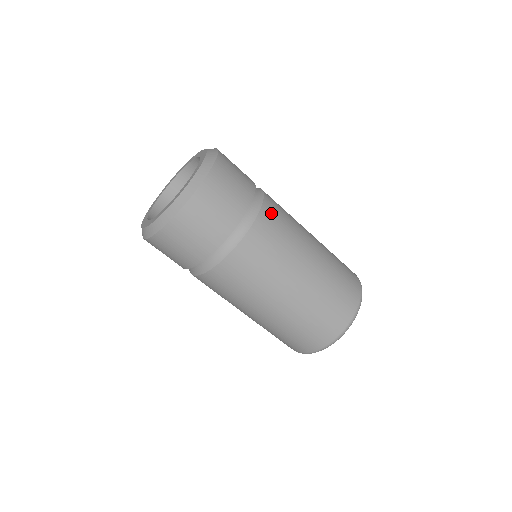
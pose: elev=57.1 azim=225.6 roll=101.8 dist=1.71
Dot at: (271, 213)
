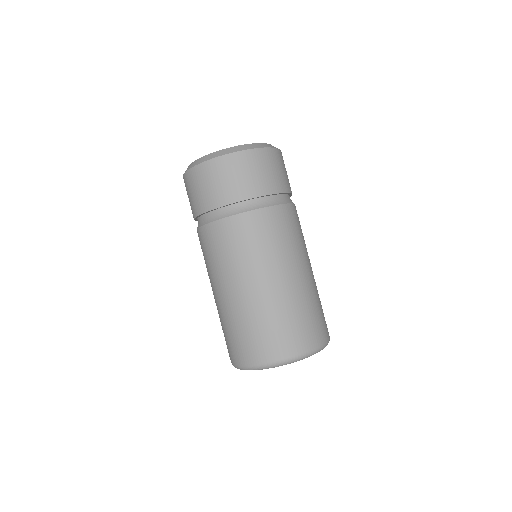
Dot at: (289, 215)
